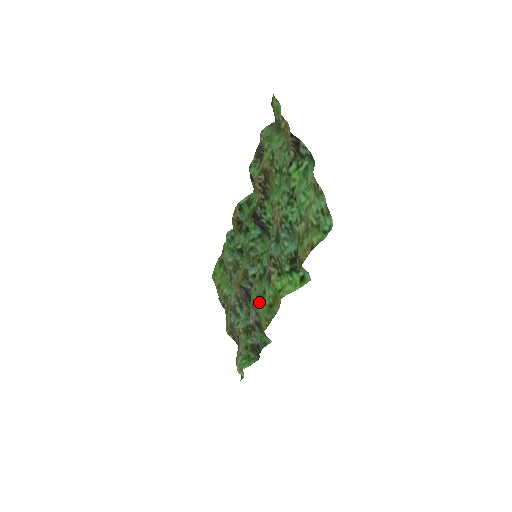
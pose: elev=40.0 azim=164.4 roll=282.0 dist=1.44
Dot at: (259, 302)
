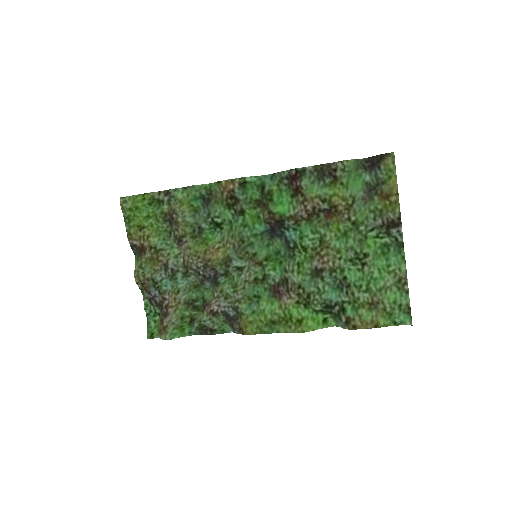
Dot at: (245, 303)
